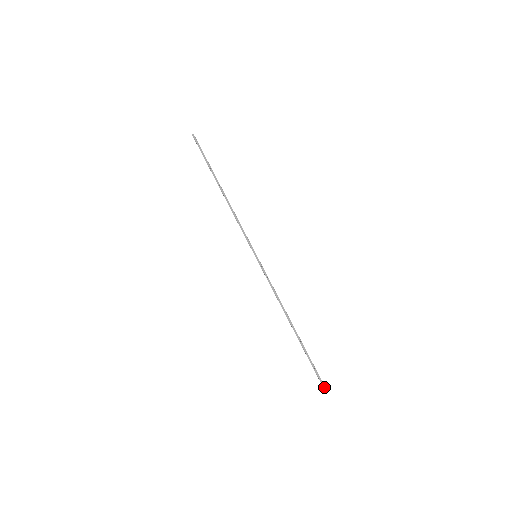
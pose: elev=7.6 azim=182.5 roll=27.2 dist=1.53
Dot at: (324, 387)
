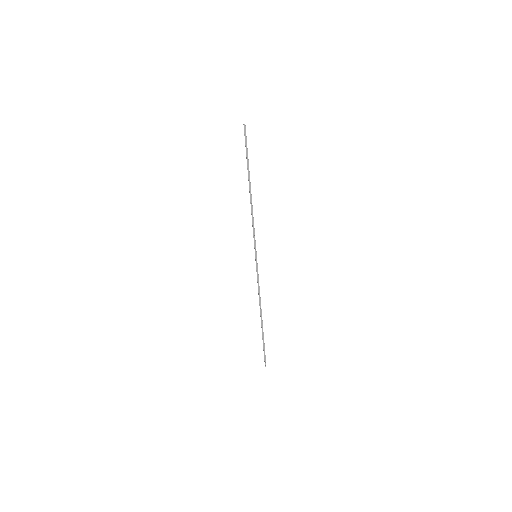
Dot at: occluded
